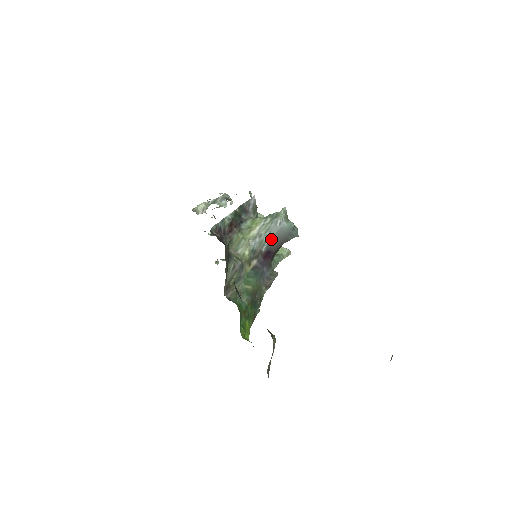
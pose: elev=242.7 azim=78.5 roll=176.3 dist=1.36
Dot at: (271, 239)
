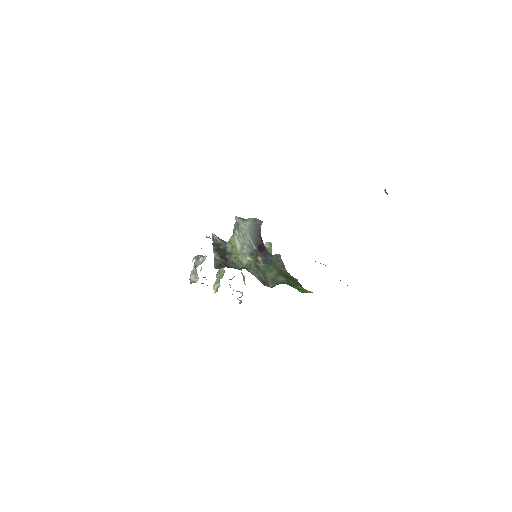
Dot at: (251, 239)
